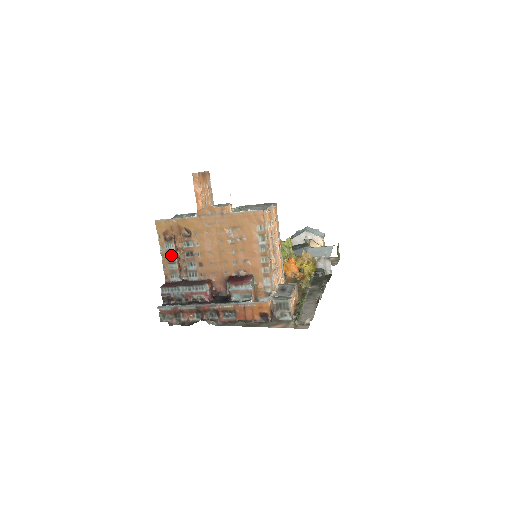
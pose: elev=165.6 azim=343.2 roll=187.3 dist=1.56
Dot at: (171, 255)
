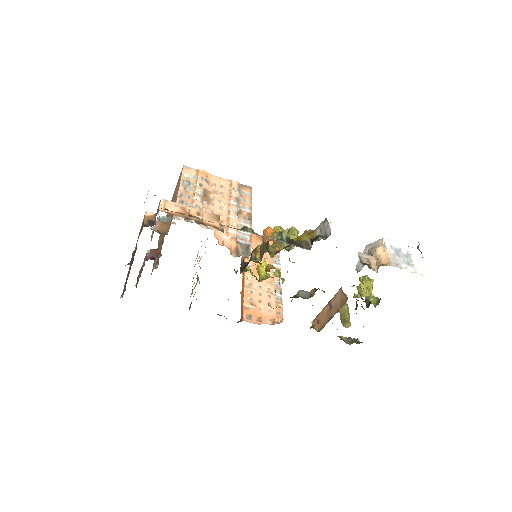
Dot at: occluded
